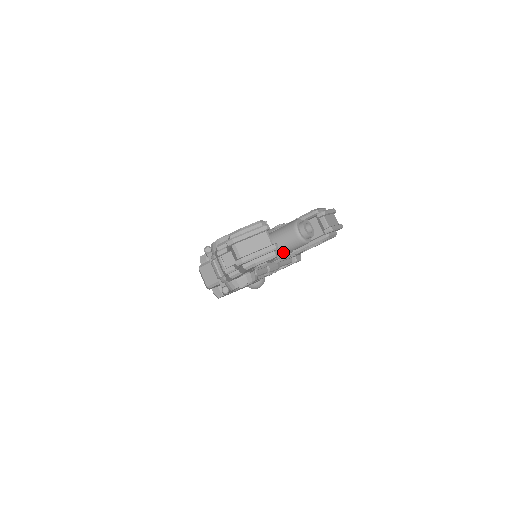
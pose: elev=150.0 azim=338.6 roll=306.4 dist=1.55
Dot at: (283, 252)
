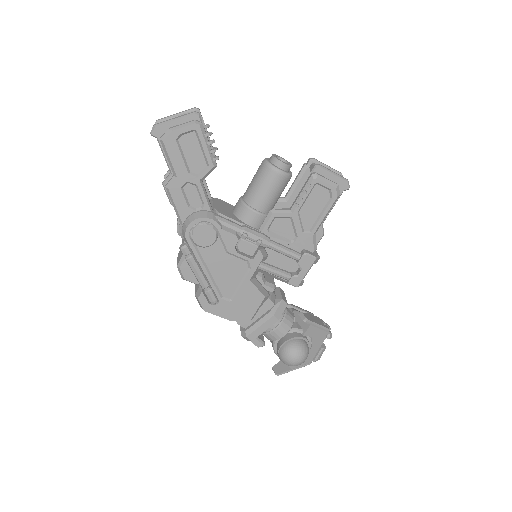
Dot at: (256, 196)
